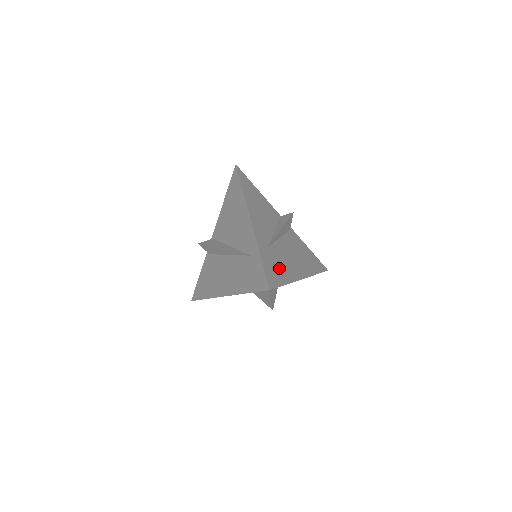
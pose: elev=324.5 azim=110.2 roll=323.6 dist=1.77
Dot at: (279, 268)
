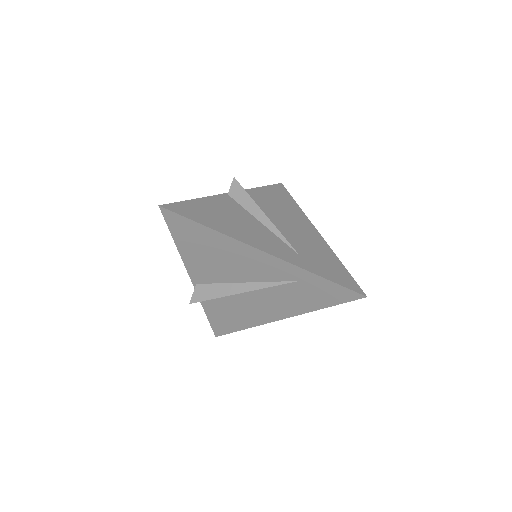
Dot at: (324, 259)
